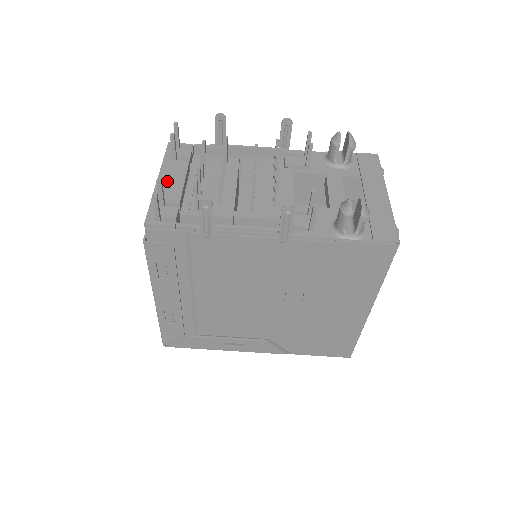
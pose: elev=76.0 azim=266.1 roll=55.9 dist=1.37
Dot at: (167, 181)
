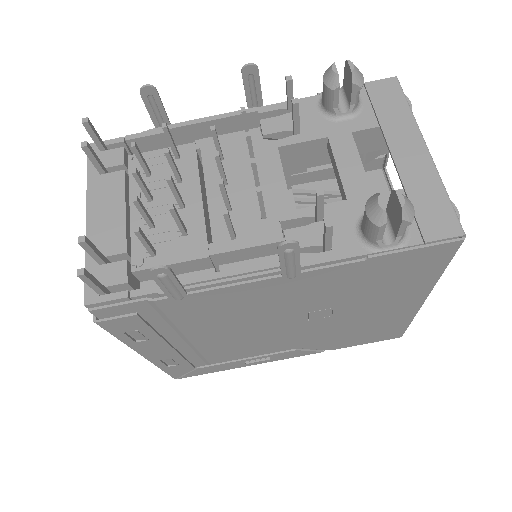
Dot at: (100, 217)
